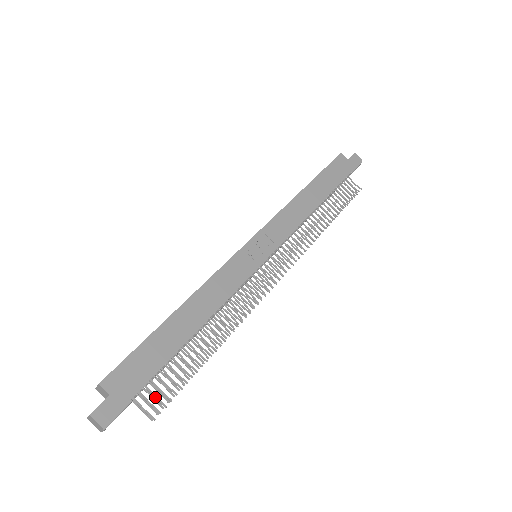
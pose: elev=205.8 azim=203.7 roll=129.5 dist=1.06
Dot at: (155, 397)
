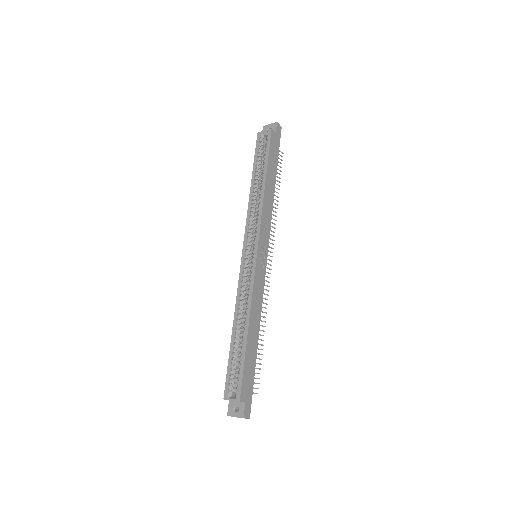
Dot at: occluded
